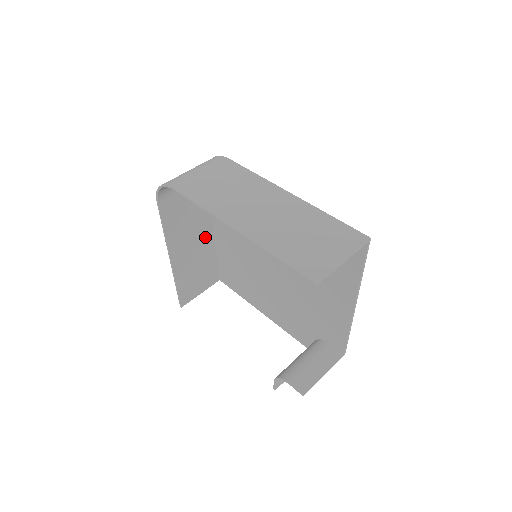
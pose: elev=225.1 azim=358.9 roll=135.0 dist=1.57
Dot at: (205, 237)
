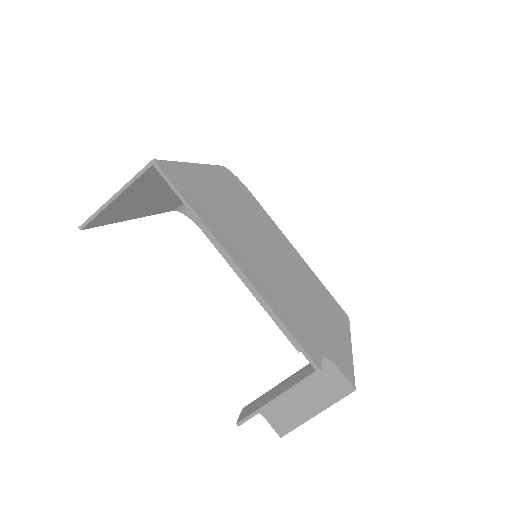
Dot at: occluded
